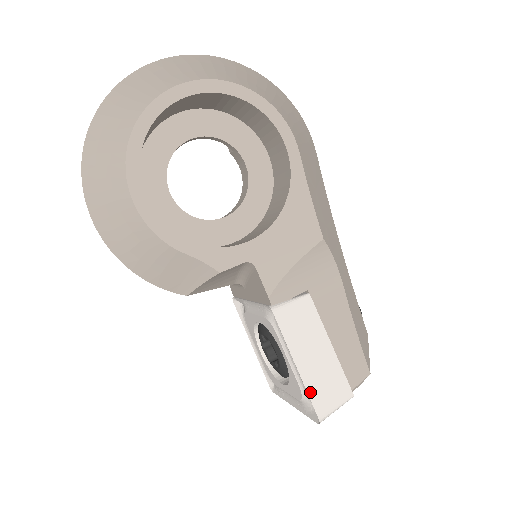
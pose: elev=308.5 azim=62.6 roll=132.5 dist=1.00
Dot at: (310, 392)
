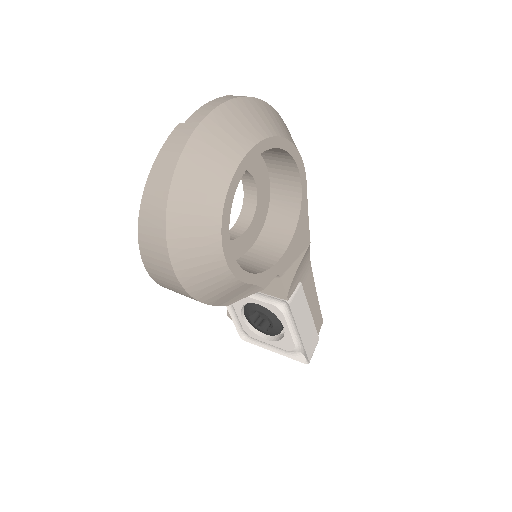
Dot at: (305, 348)
